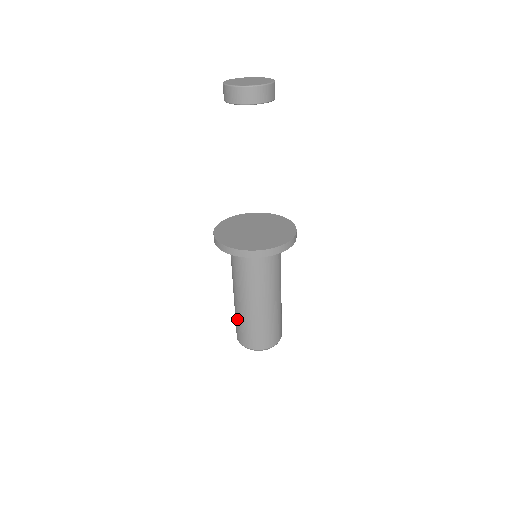
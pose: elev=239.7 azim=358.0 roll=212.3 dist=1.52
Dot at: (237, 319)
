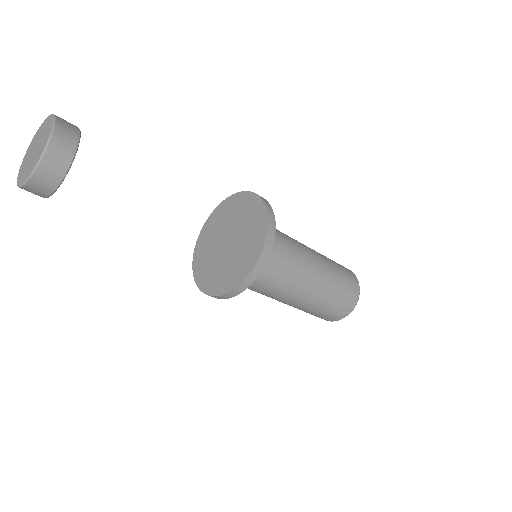
Dot at: occluded
